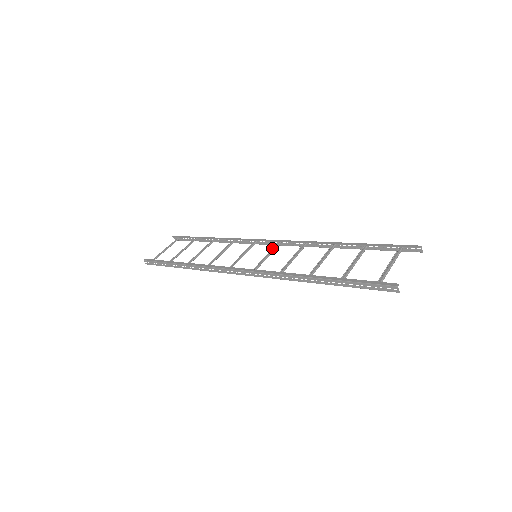
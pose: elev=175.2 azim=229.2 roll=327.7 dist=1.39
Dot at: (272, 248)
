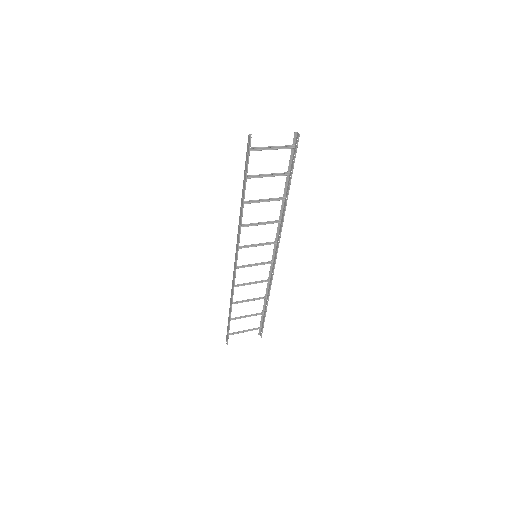
Dot at: occluded
